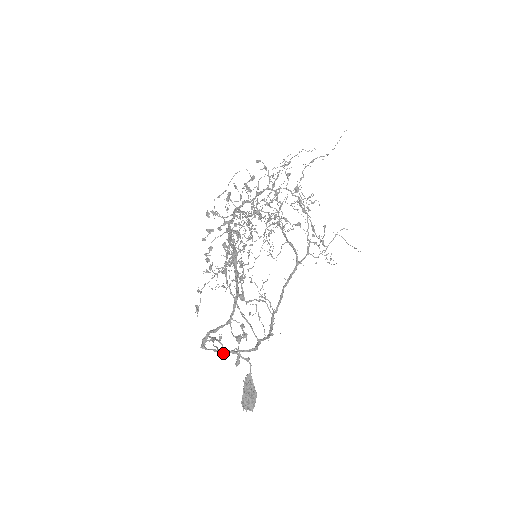
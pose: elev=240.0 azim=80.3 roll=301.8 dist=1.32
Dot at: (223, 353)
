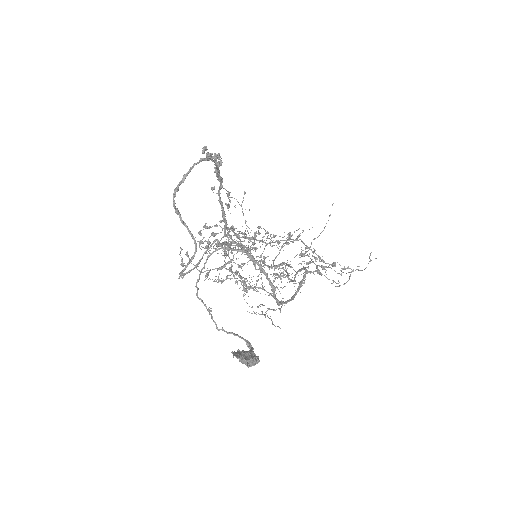
Dot at: (203, 254)
